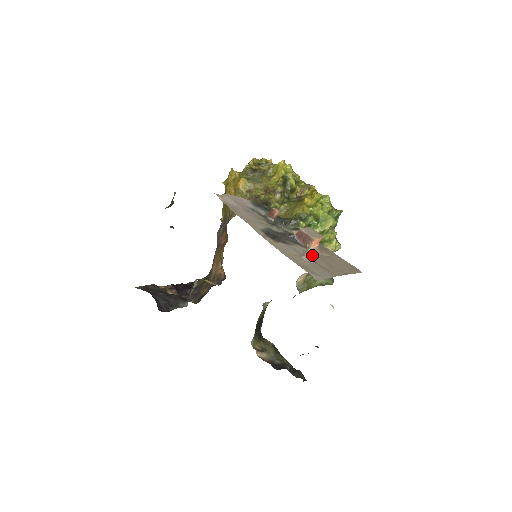
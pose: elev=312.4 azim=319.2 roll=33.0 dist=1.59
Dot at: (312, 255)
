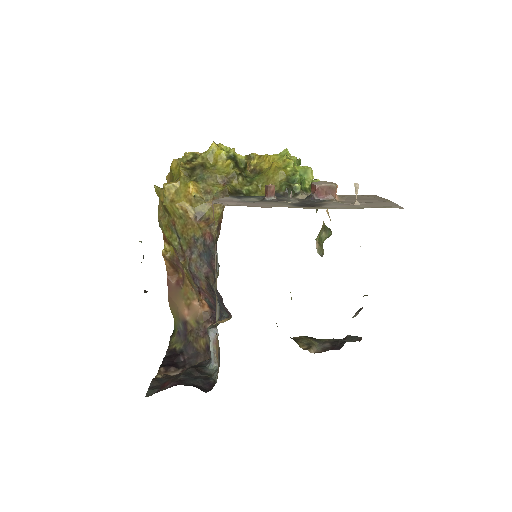
Dot at: (347, 201)
